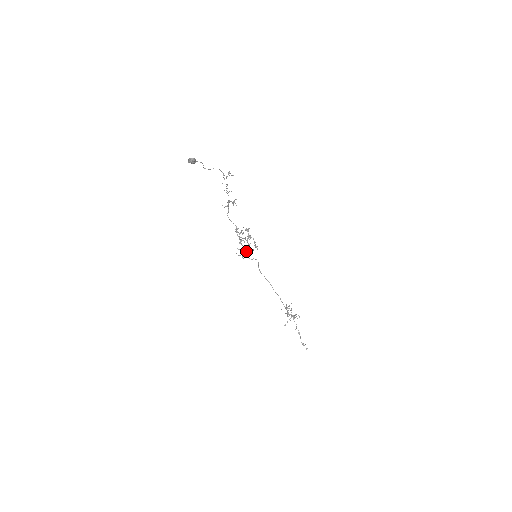
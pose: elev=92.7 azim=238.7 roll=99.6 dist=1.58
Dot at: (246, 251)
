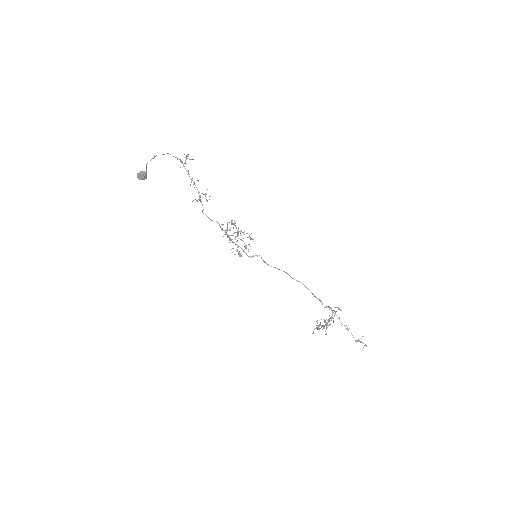
Dot at: occluded
